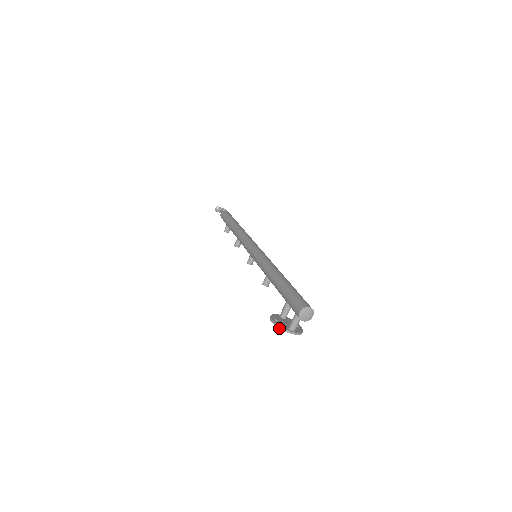
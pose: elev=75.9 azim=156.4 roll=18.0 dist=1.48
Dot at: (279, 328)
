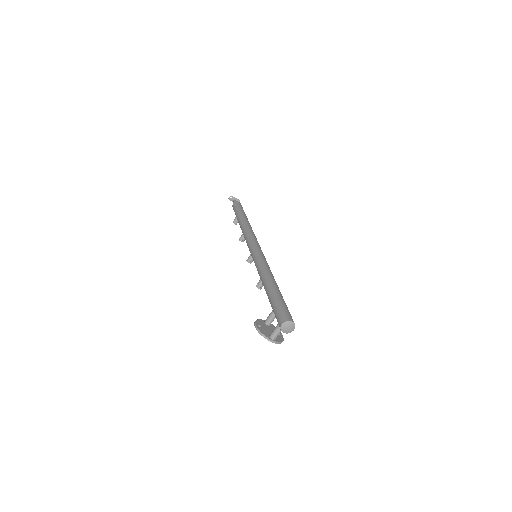
Dot at: (261, 335)
